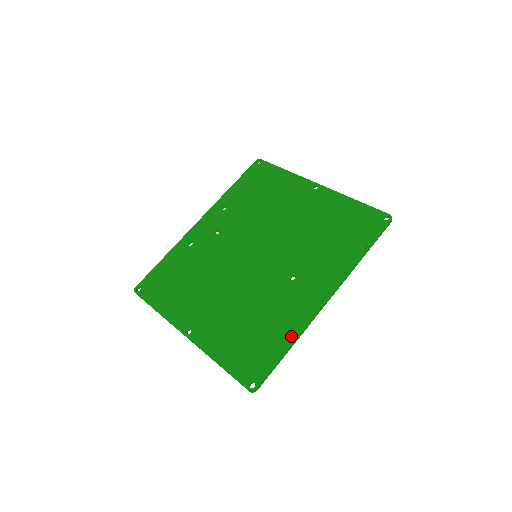
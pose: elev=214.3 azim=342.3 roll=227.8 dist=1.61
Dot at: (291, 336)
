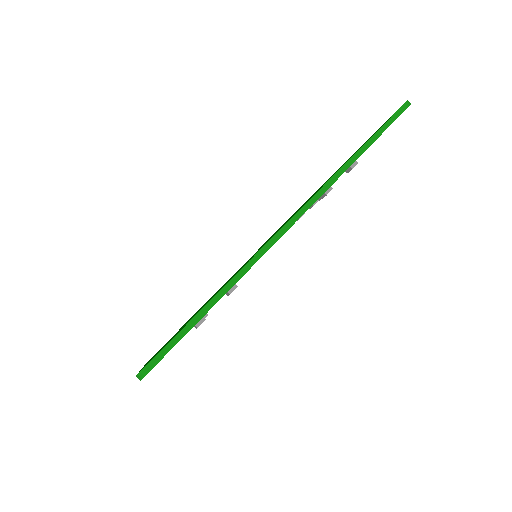
Dot at: occluded
